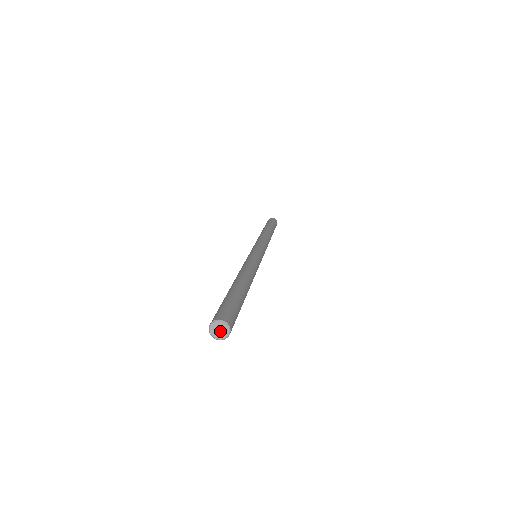
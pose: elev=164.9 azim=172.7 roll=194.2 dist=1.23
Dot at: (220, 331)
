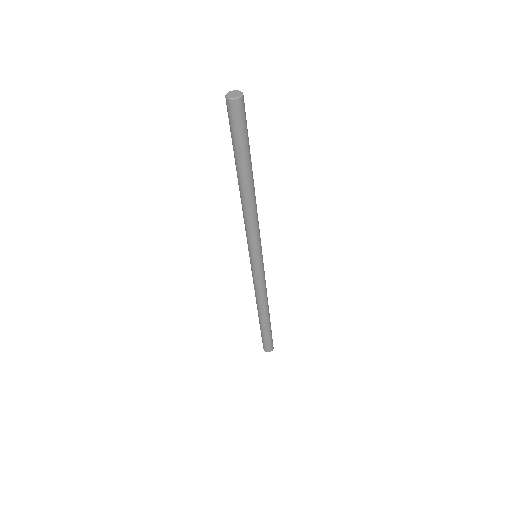
Dot at: (235, 94)
